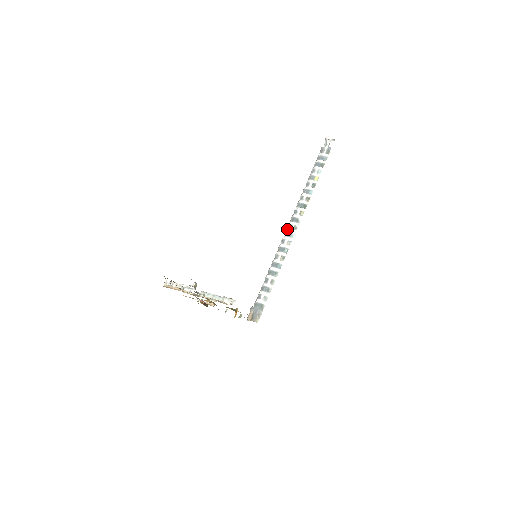
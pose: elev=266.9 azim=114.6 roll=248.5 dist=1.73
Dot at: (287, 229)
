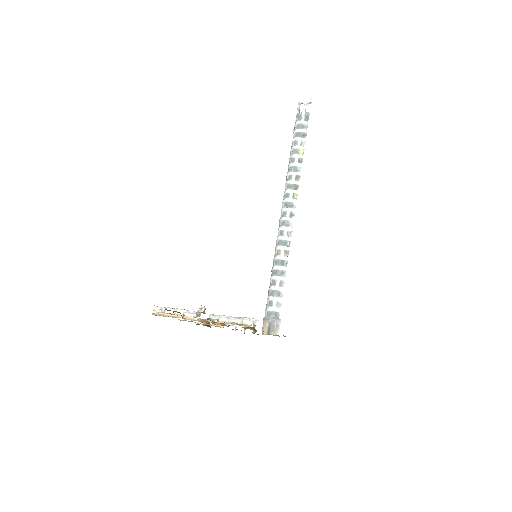
Dot at: (282, 217)
